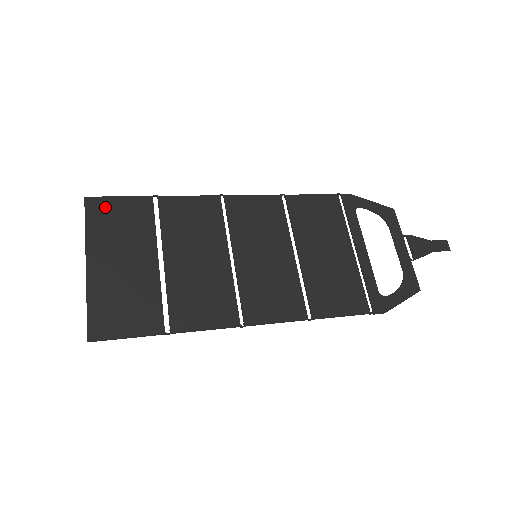
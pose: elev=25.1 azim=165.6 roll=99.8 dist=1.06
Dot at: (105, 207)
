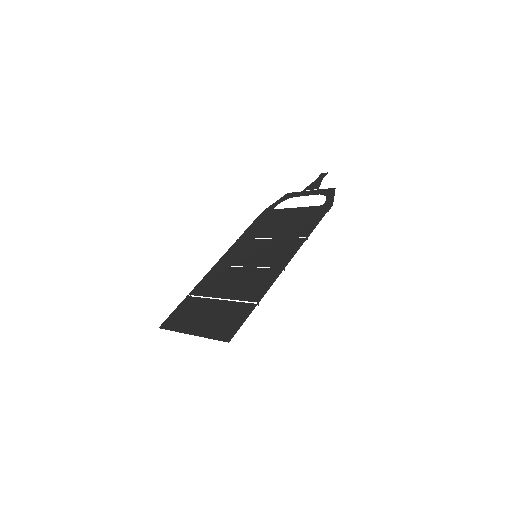
Dot at: (172, 319)
